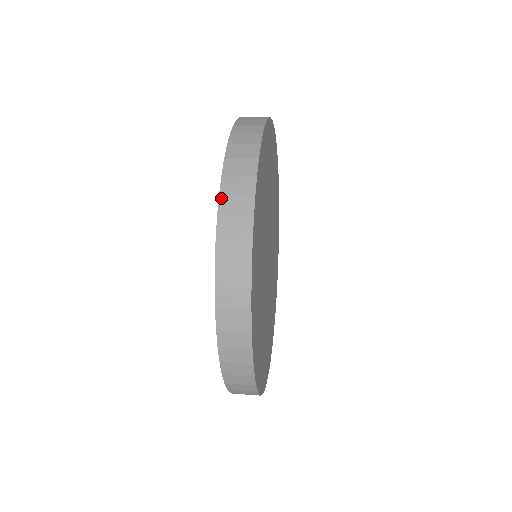
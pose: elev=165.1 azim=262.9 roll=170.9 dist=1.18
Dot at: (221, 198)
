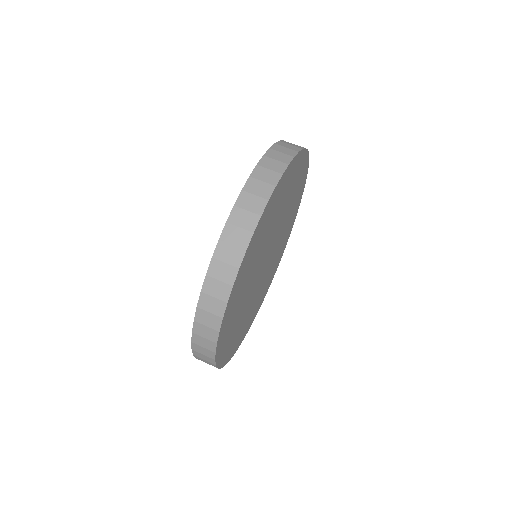
Dot at: (193, 351)
